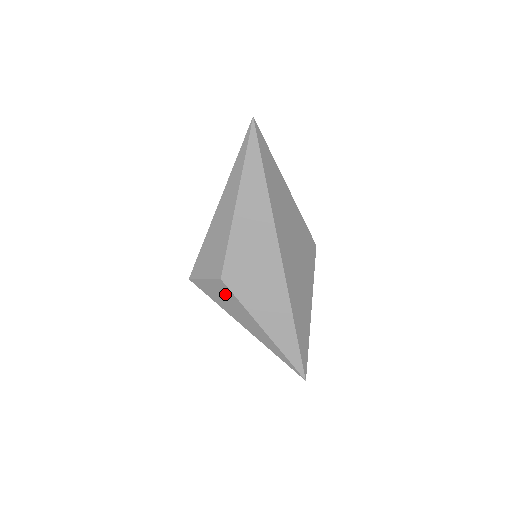
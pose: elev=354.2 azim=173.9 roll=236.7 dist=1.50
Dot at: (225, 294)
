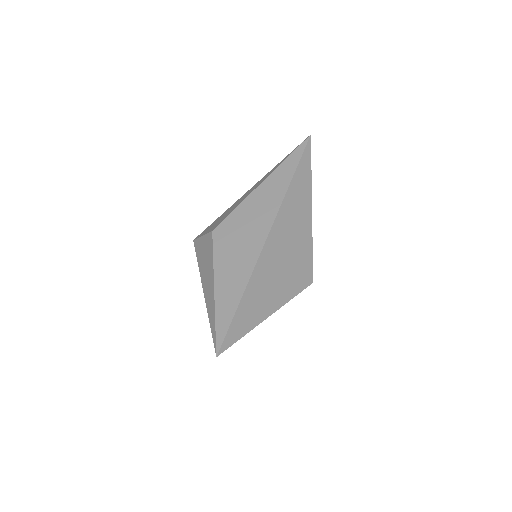
Dot at: (208, 249)
